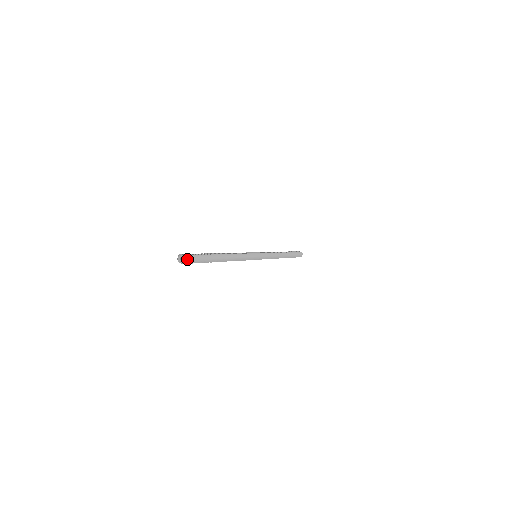
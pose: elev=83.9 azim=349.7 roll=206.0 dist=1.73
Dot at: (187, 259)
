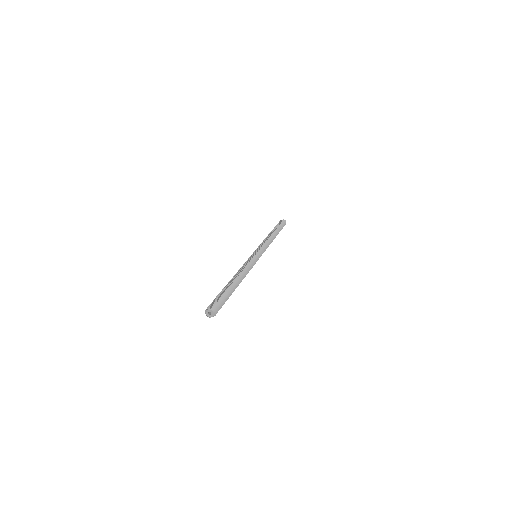
Dot at: (214, 310)
